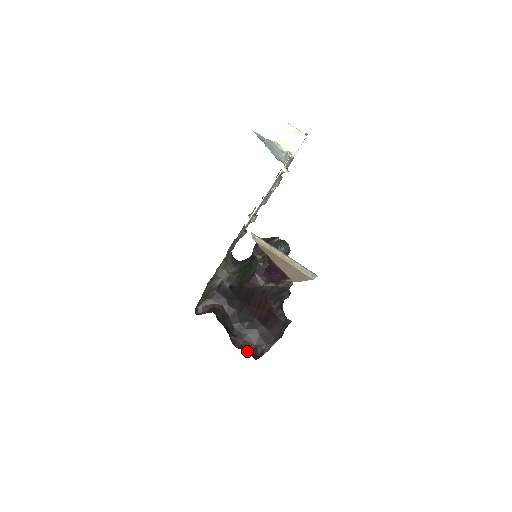
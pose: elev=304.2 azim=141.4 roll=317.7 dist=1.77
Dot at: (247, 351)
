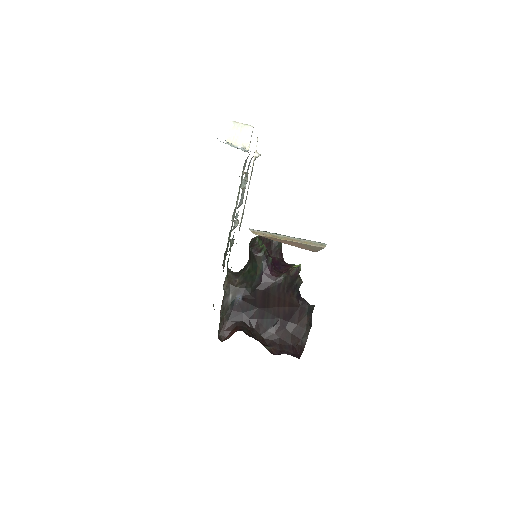
Dot at: (287, 354)
